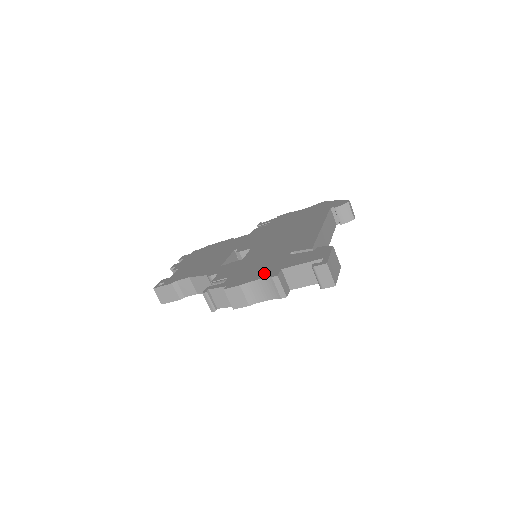
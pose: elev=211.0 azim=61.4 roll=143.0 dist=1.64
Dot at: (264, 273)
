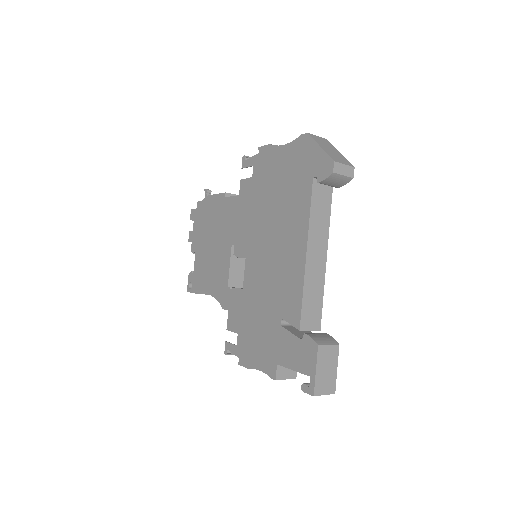
Dot at: (264, 360)
